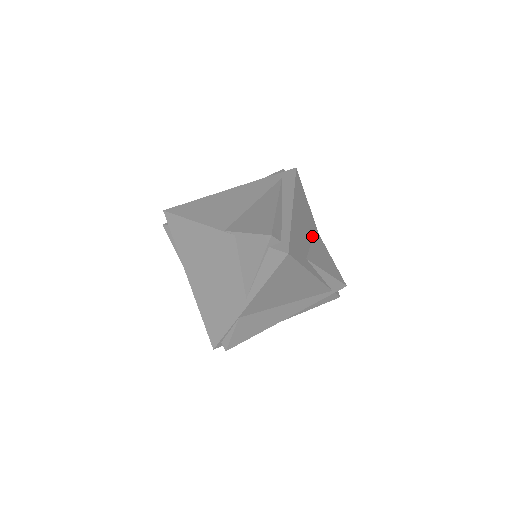
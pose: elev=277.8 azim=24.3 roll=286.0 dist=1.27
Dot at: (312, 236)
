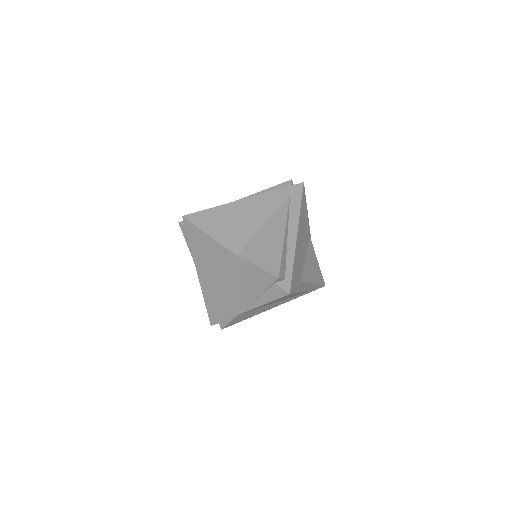
Dot at: (306, 249)
